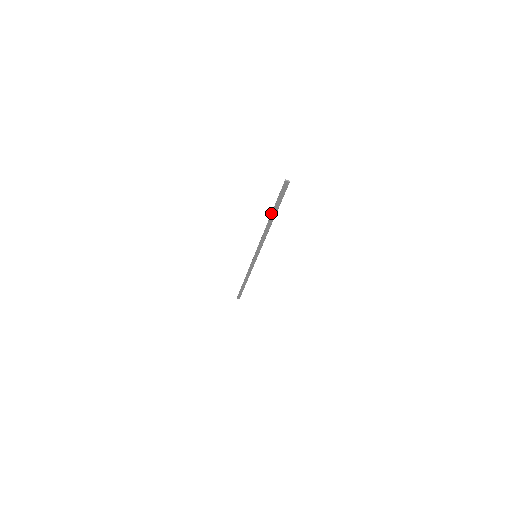
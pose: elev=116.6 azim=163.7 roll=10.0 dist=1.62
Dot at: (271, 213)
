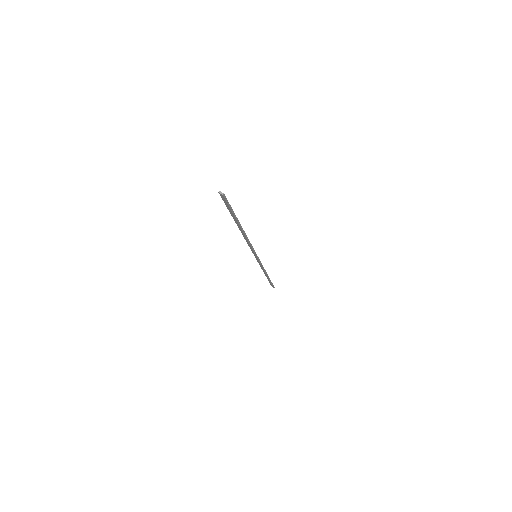
Dot at: (234, 220)
